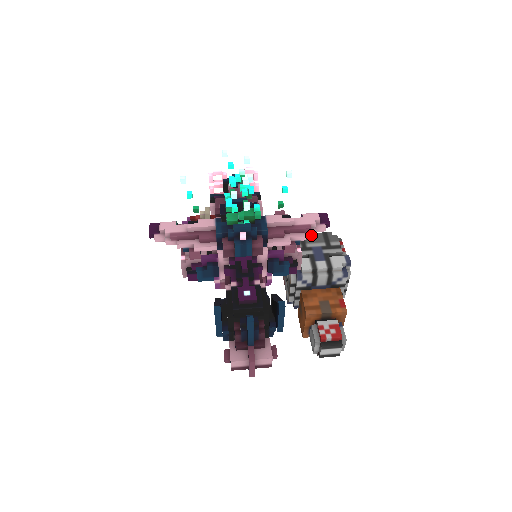
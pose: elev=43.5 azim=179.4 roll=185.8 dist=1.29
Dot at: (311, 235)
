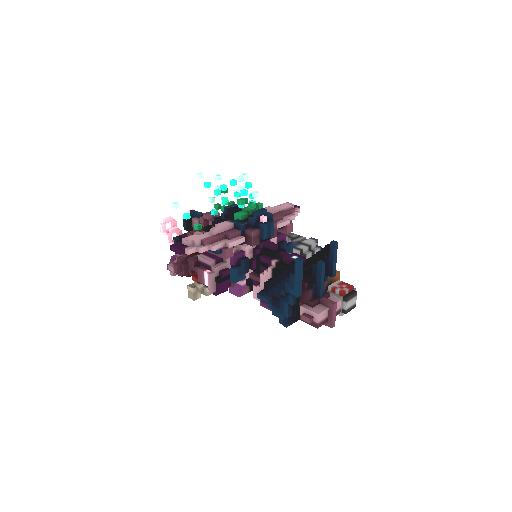
Dot at: occluded
